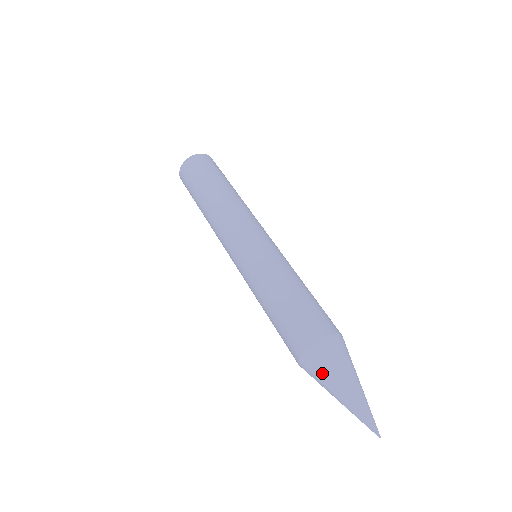
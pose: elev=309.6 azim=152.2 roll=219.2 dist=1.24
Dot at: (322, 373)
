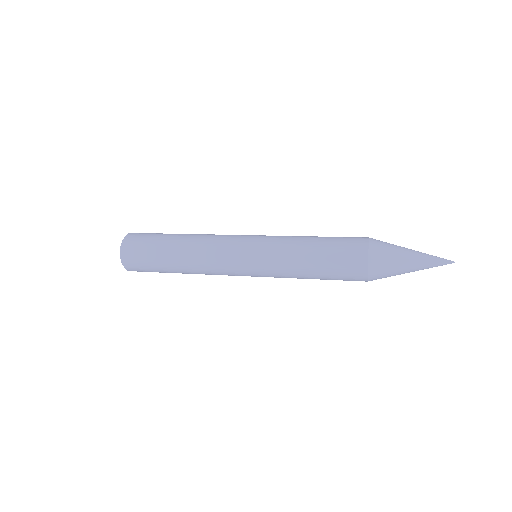
Dot at: (391, 261)
